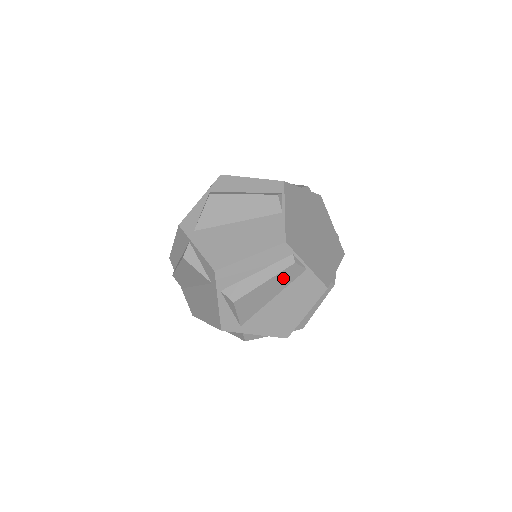
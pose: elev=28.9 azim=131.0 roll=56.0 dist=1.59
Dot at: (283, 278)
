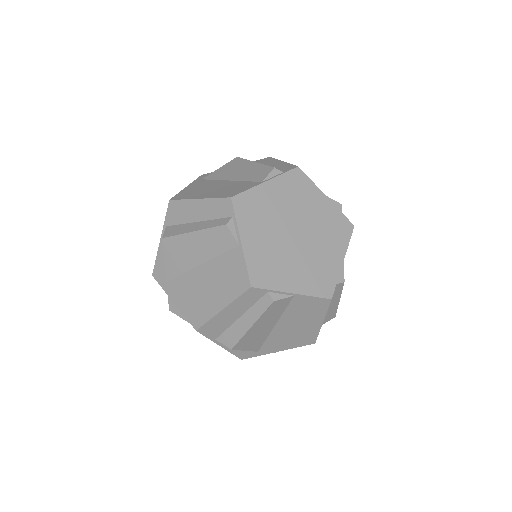
Dot at: (213, 240)
